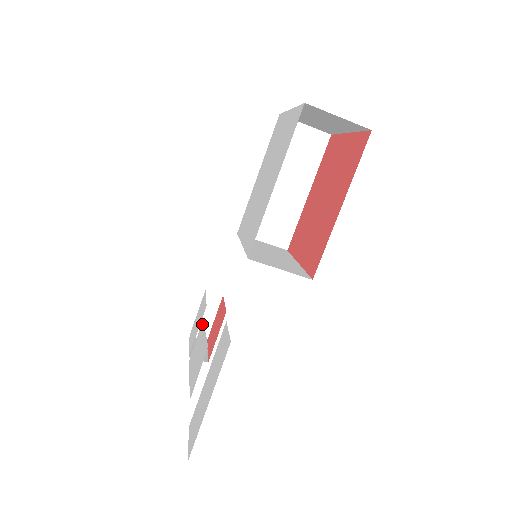
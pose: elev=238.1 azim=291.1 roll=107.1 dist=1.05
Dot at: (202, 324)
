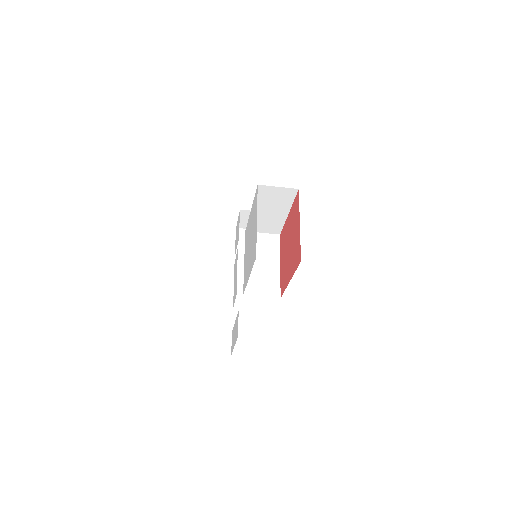
Dot at: (237, 253)
